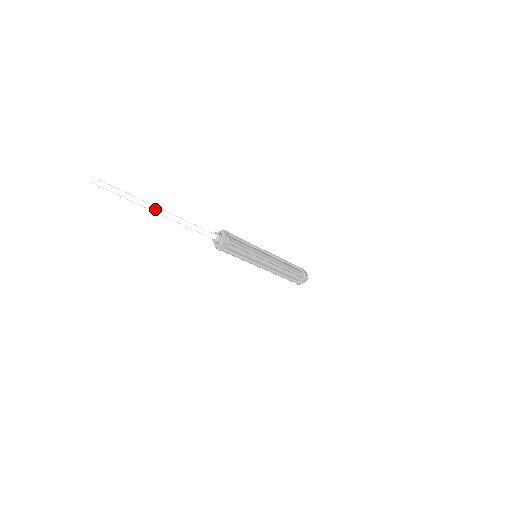
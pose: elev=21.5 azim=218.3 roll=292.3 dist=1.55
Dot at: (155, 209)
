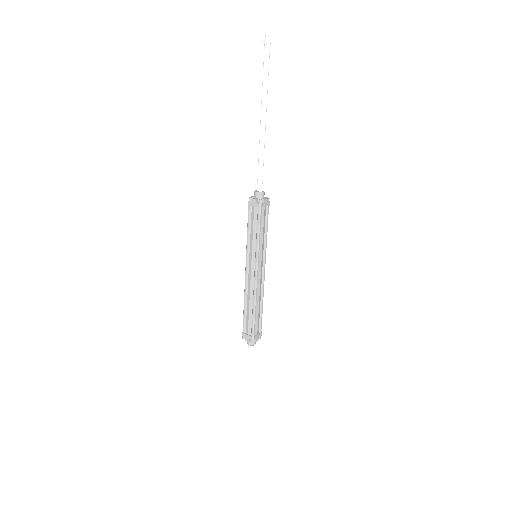
Dot at: (264, 107)
